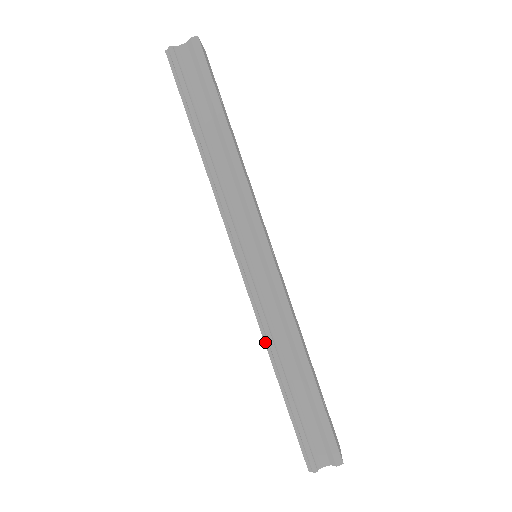
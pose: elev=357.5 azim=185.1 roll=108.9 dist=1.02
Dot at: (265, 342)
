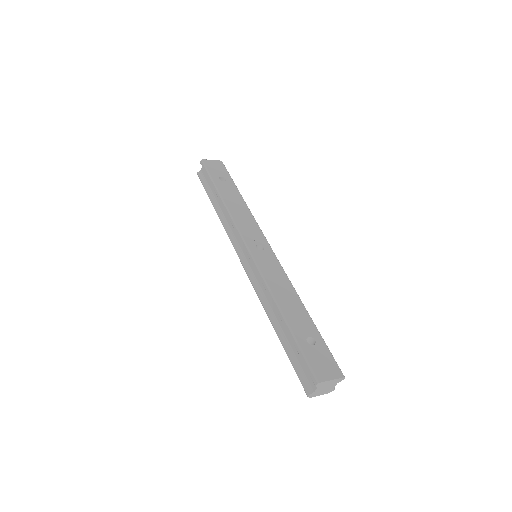
Dot at: occluded
